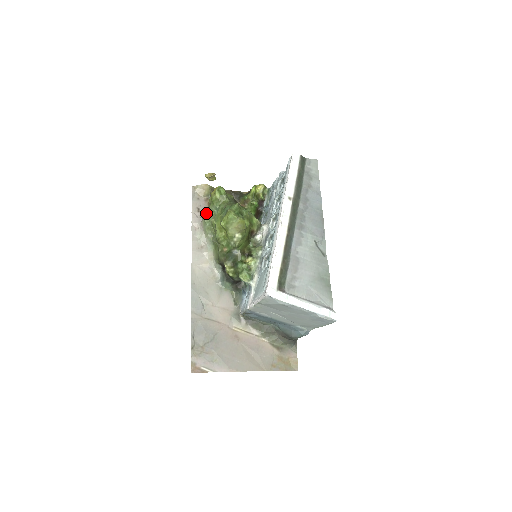
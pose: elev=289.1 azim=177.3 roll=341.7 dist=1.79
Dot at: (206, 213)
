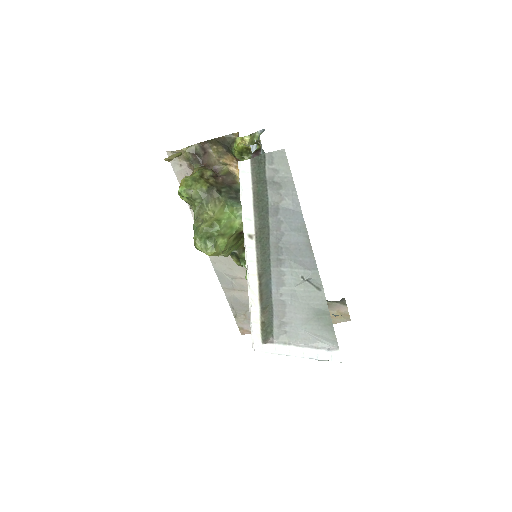
Dot at: occluded
